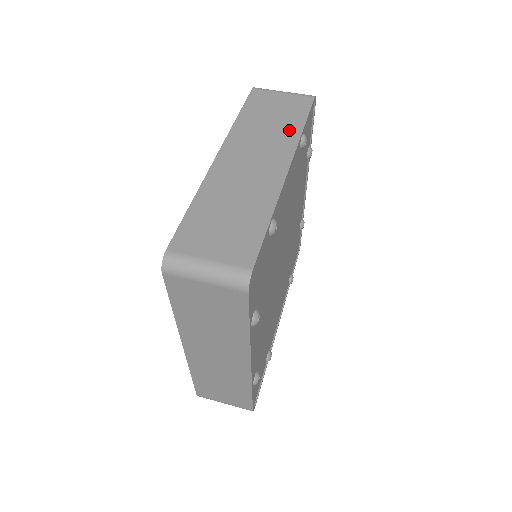
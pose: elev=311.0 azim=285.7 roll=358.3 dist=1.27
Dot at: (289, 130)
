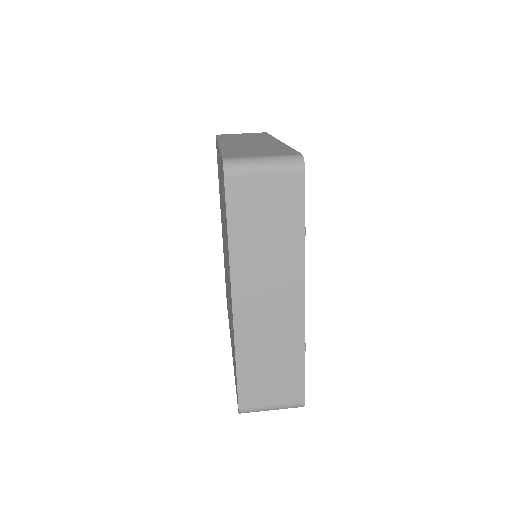
Dot at: (262, 137)
